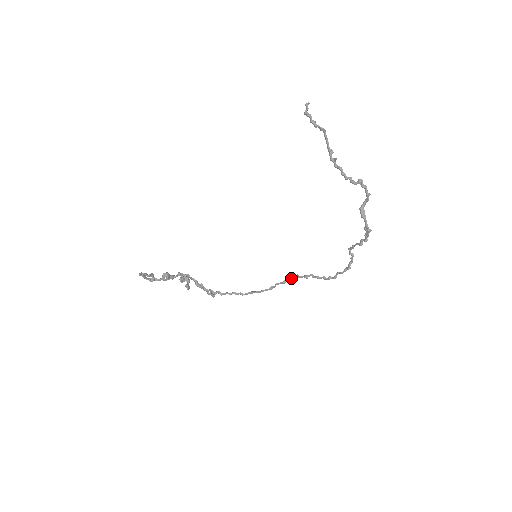
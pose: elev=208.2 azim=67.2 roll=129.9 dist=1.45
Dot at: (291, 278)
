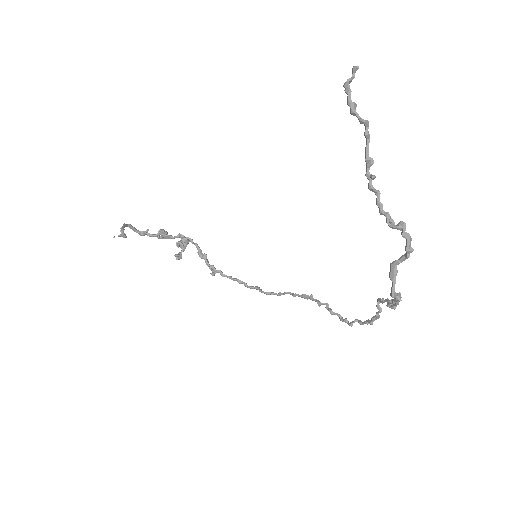
Dot at: (303, 295)
